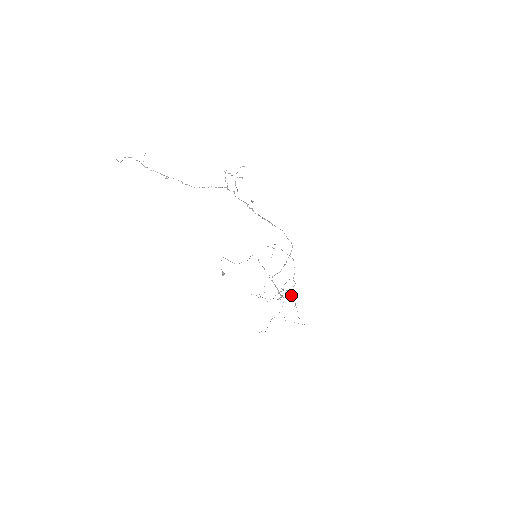
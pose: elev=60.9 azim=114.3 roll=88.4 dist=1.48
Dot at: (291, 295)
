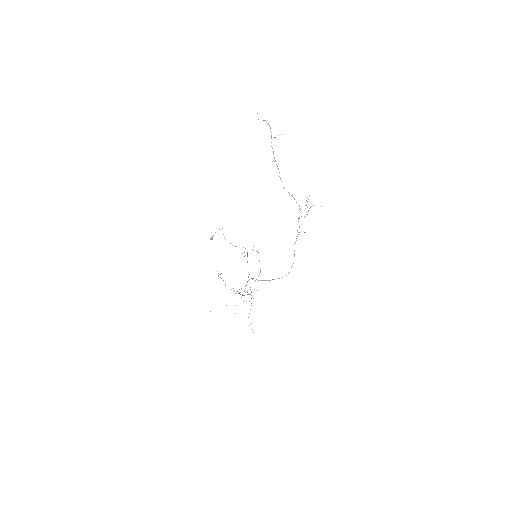
Dot at: occluded
